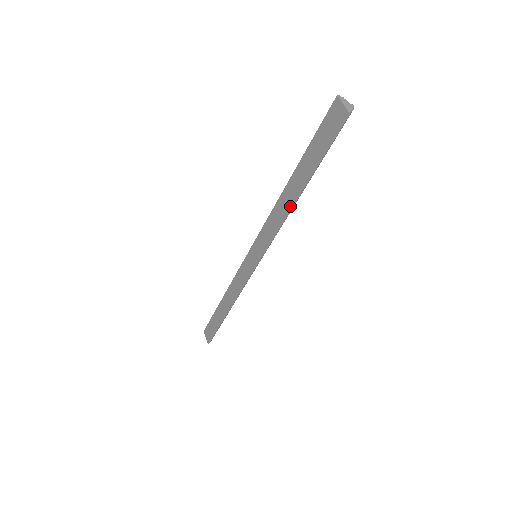
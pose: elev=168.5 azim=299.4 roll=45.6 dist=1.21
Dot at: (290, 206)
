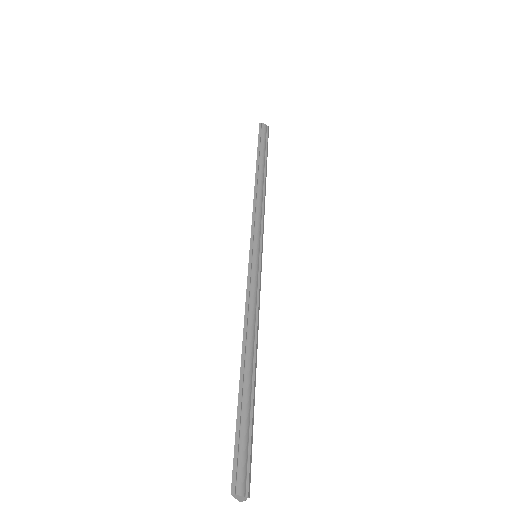
Dot at: (255, 183)
